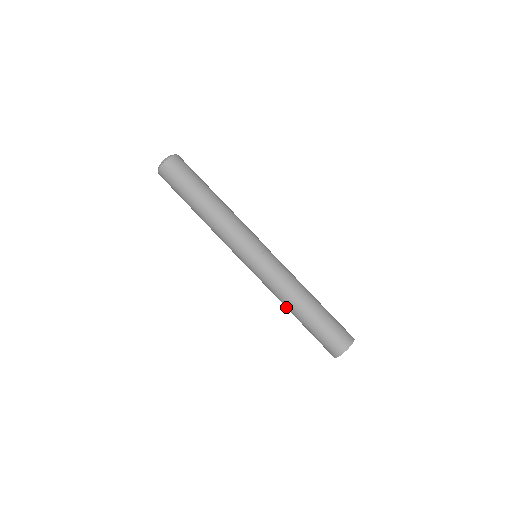
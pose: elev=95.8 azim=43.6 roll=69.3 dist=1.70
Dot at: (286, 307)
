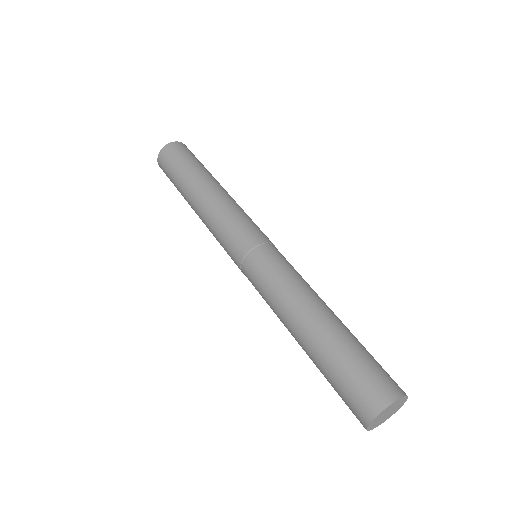
Dot at: (288, 329)
